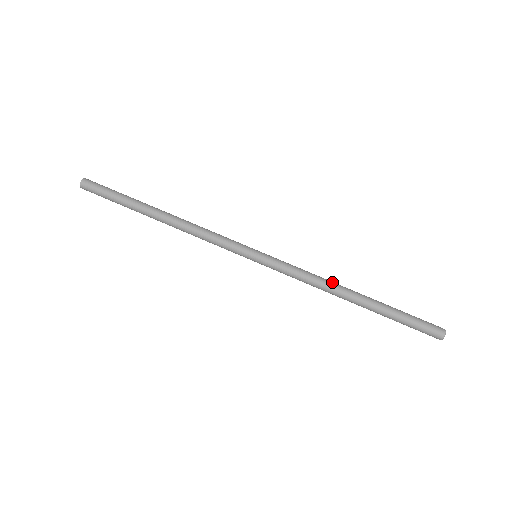
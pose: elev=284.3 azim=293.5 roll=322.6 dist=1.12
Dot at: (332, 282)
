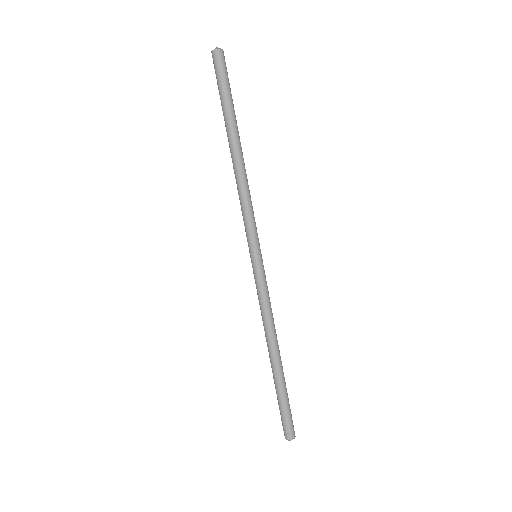
Dot at: occluded
